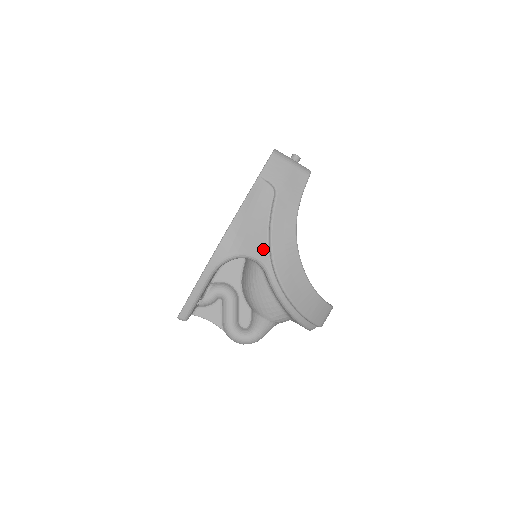
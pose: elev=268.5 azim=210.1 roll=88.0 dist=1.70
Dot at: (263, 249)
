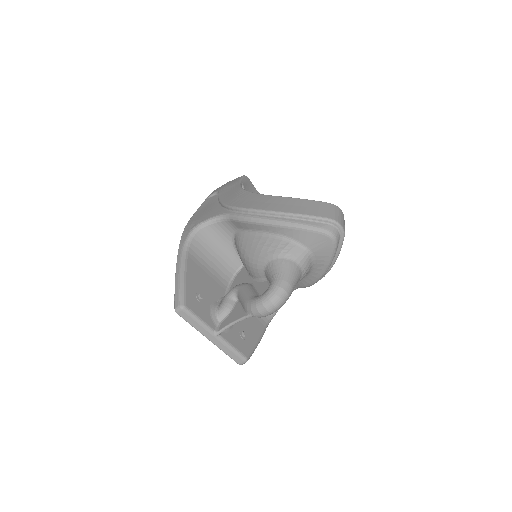
Dot at: (219, 211)
